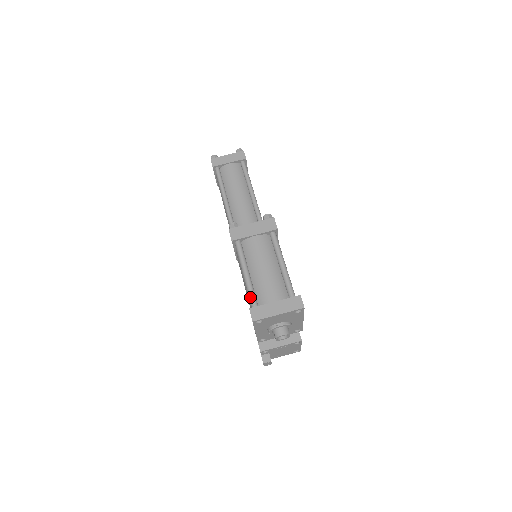
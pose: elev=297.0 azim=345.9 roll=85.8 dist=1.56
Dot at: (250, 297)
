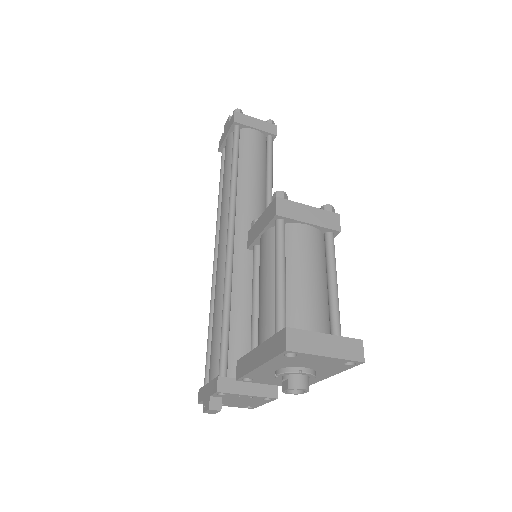
Dot at: (279, 309)
